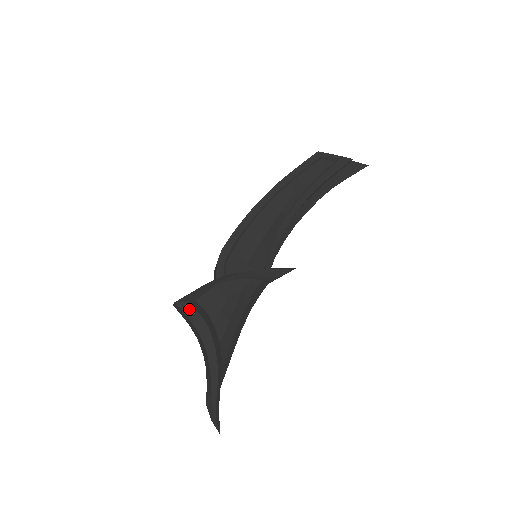
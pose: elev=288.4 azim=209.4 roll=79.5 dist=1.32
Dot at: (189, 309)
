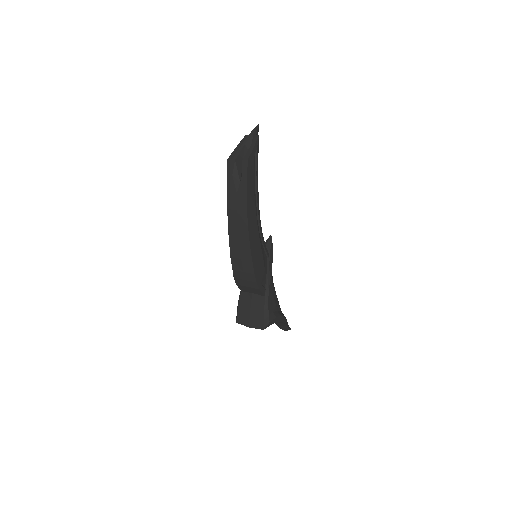
Dot at: (271, 323)
